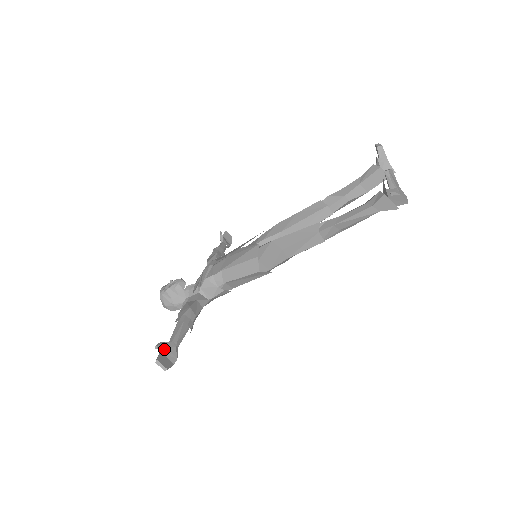
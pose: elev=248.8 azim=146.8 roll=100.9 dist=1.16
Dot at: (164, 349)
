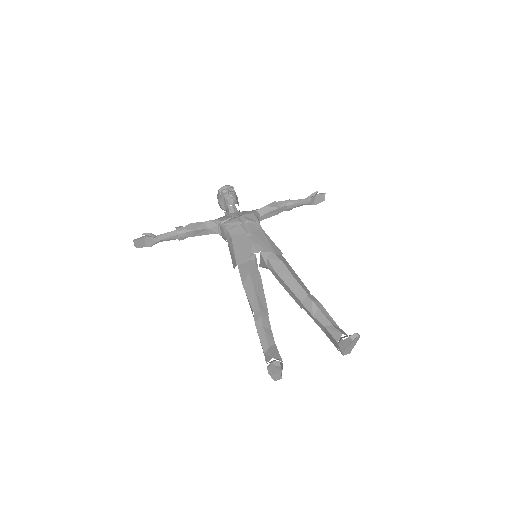
Dot at: (148, 238)
